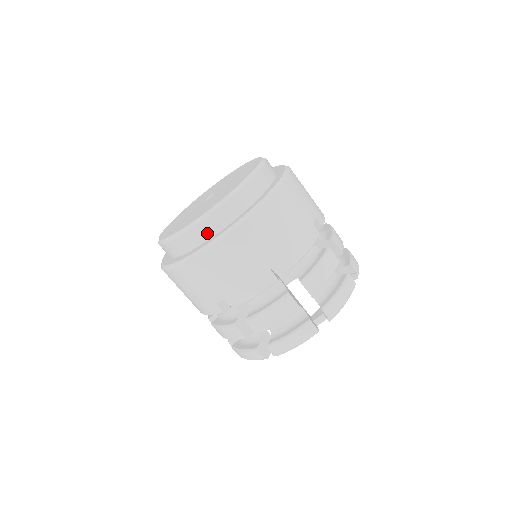
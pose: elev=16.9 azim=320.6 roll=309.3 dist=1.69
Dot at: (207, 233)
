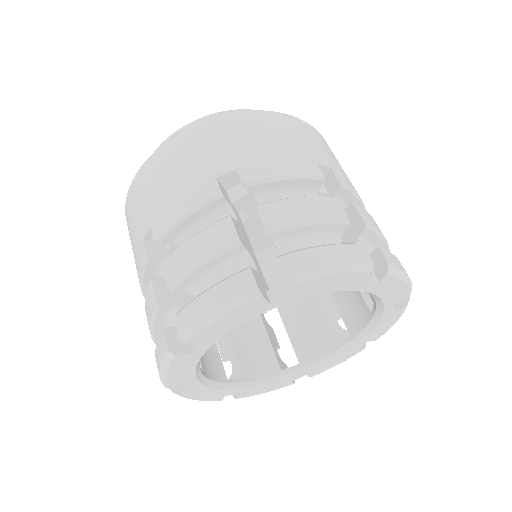
Dot at: occluded
